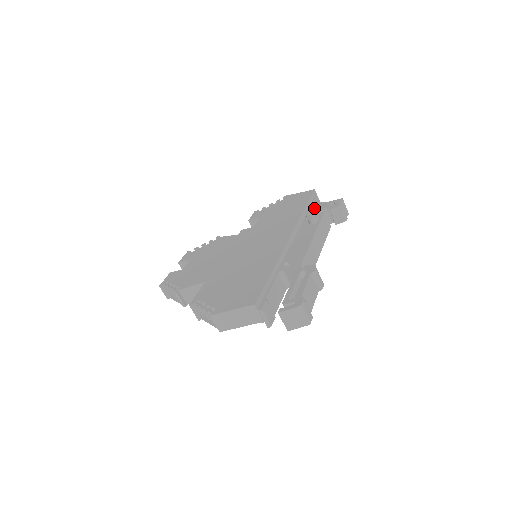
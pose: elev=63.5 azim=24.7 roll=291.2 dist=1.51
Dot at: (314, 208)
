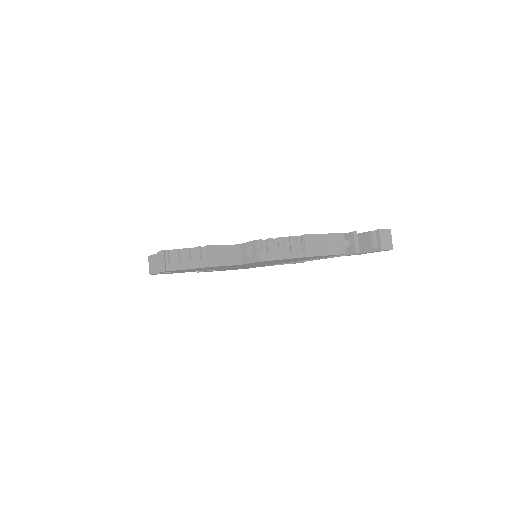
Dot at: occluded
